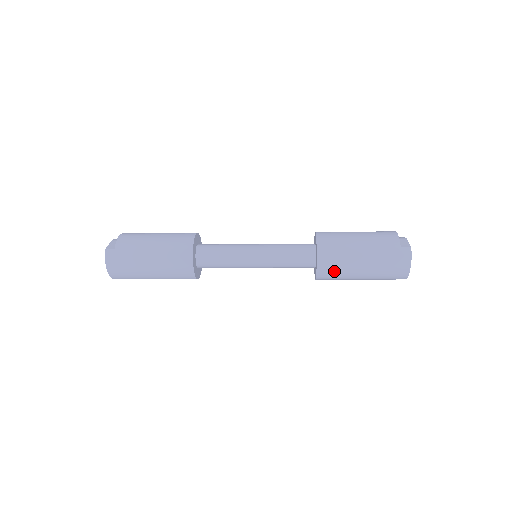
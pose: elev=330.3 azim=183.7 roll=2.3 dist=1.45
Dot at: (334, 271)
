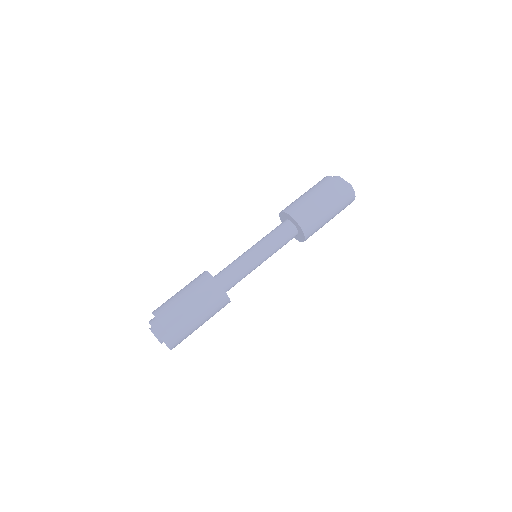
Dot at: occluded
